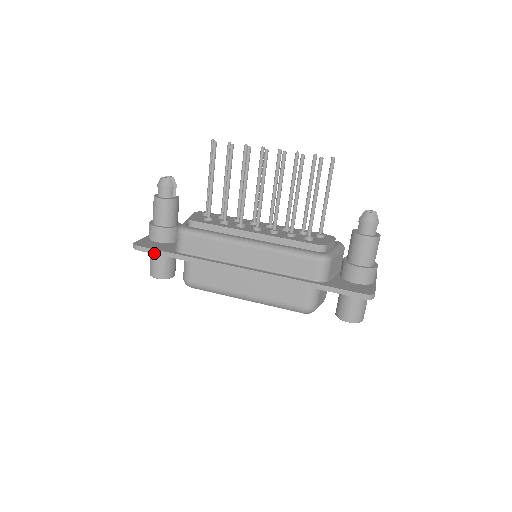
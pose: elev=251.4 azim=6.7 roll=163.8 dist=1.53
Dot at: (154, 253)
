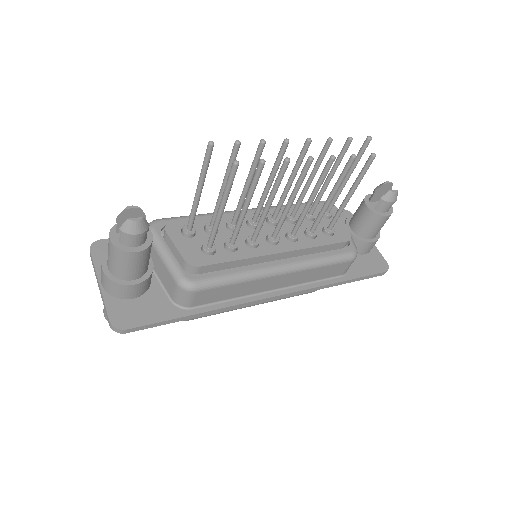
Dot at: (154, 326)
